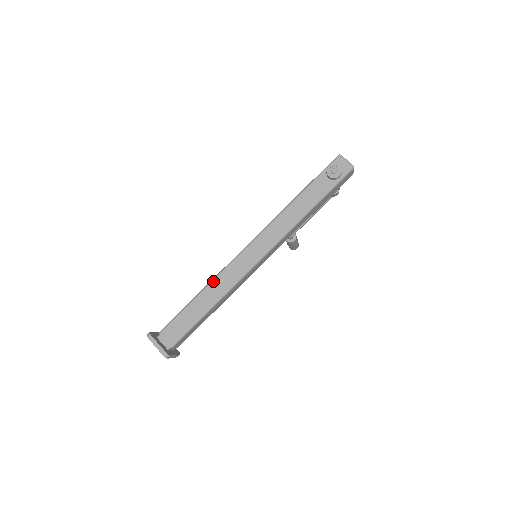
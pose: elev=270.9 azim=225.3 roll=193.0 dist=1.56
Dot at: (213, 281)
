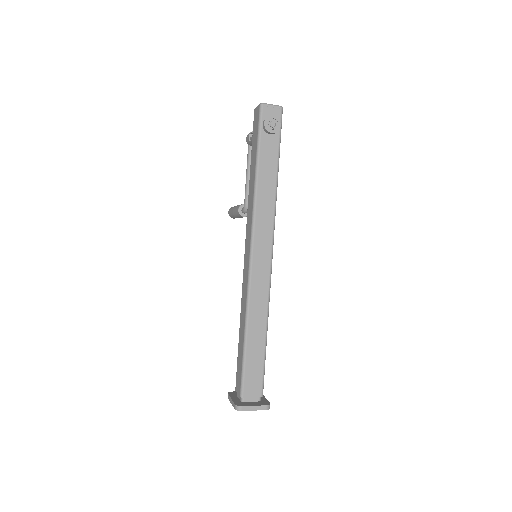
Dot at: (249, 312)
